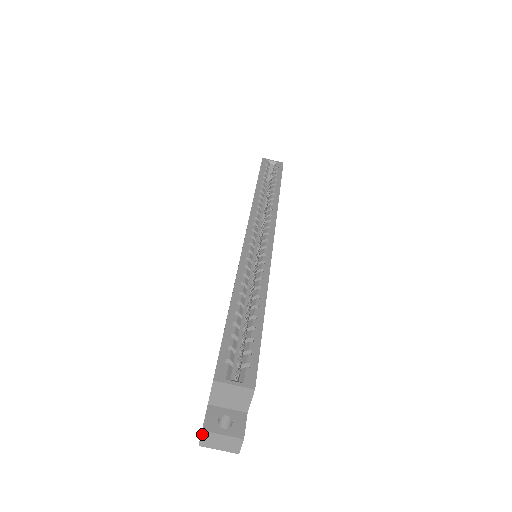
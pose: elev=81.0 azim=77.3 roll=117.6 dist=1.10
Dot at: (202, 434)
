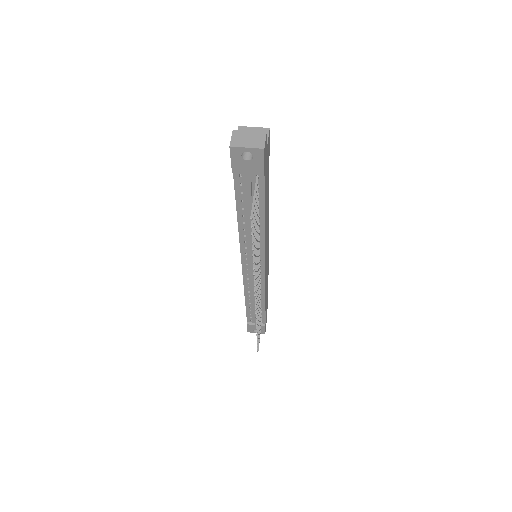
Dot at: (233, 134)
